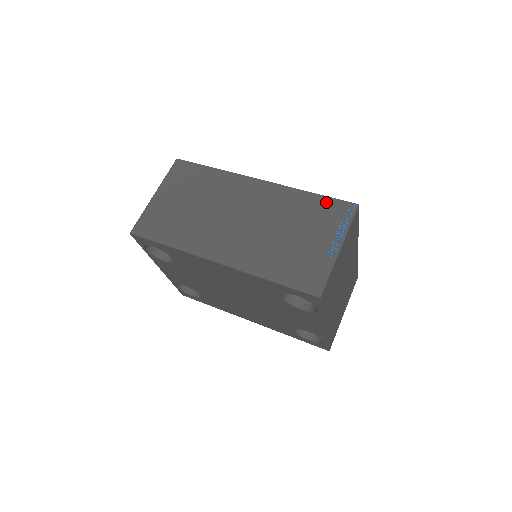
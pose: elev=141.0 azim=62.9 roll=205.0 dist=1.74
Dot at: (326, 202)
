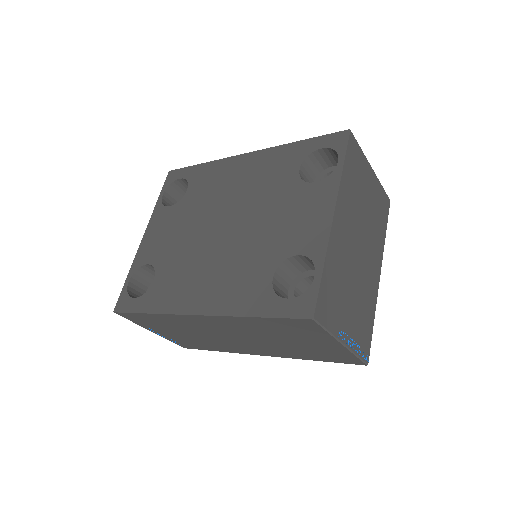
Dot at: occluded
